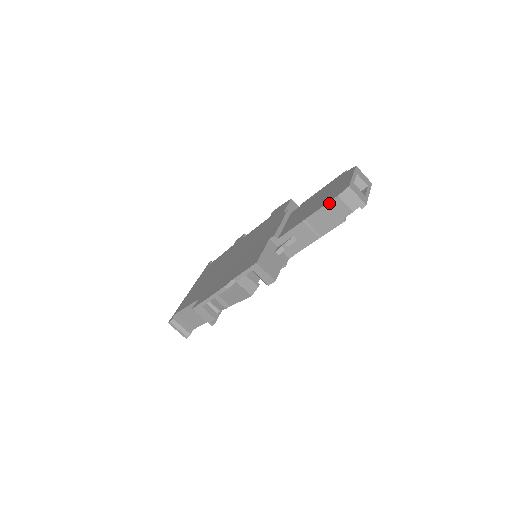
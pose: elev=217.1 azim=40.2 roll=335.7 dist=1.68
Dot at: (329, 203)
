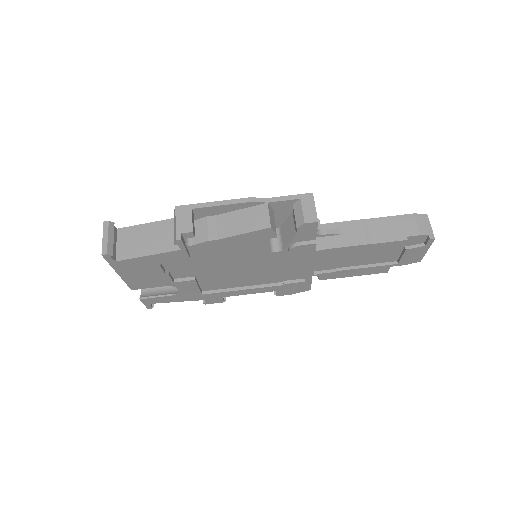
Dot at: (401, 216)
